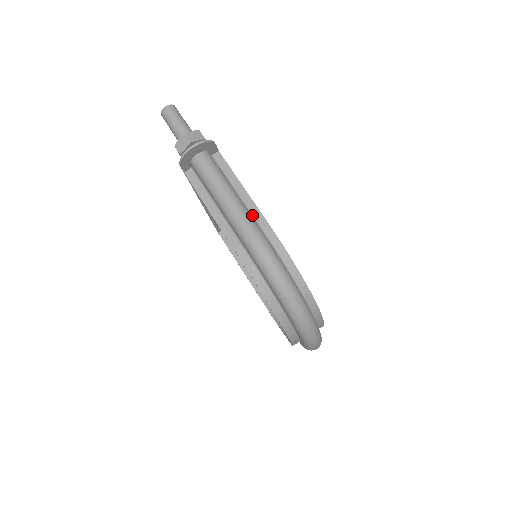
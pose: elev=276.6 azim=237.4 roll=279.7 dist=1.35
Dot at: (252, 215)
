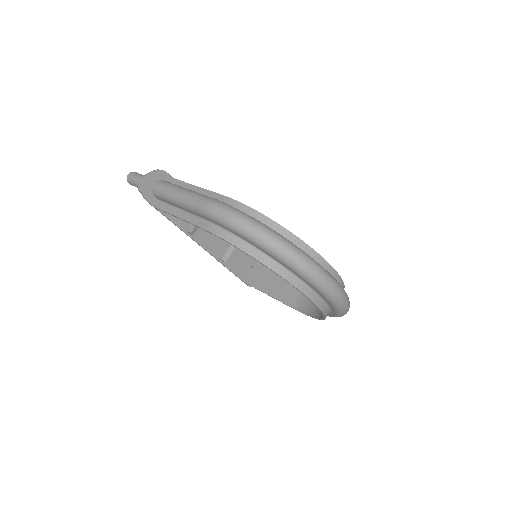
Dot at: occluded
